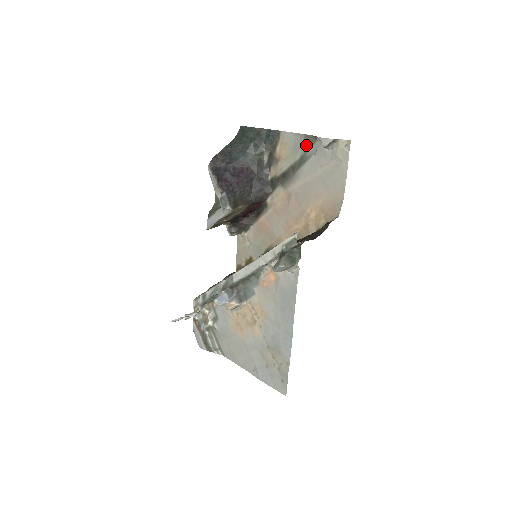
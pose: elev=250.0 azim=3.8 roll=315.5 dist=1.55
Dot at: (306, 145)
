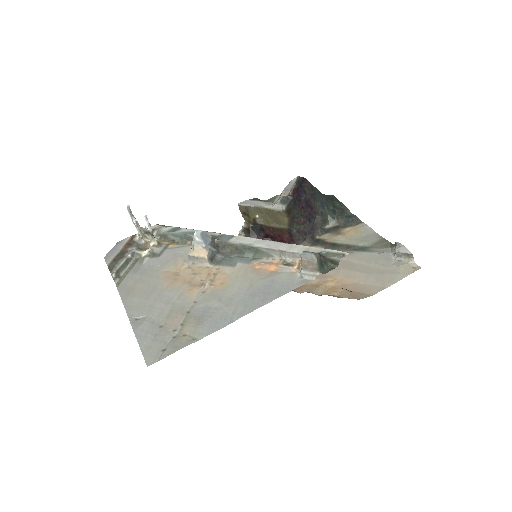
Dot at: (377, 243)
